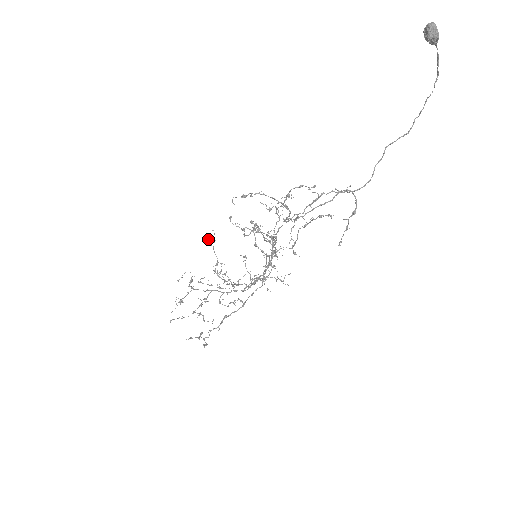
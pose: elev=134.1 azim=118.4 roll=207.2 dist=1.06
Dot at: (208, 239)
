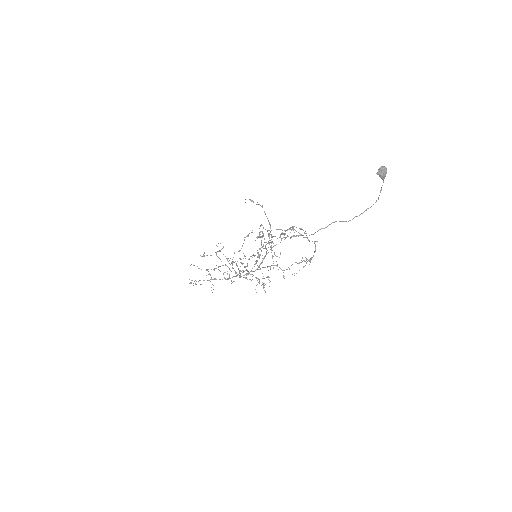
Dot at: (248, 235)
